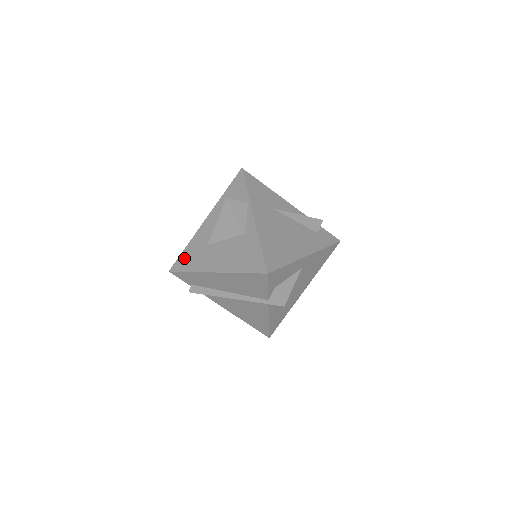
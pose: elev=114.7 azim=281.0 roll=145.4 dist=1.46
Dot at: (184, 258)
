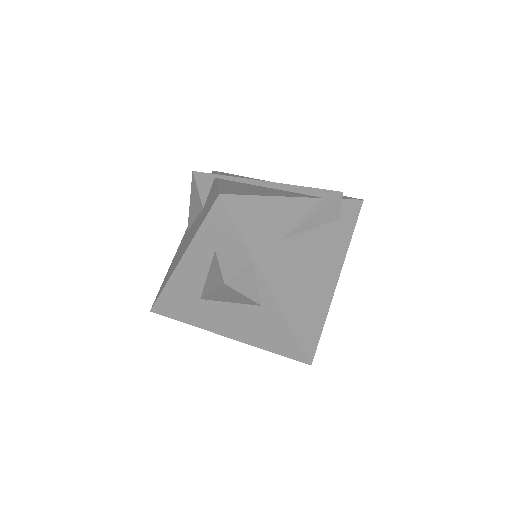
Dot at: (168, 304)
